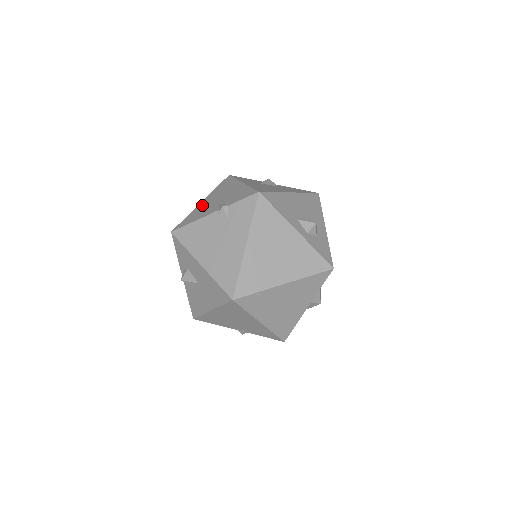
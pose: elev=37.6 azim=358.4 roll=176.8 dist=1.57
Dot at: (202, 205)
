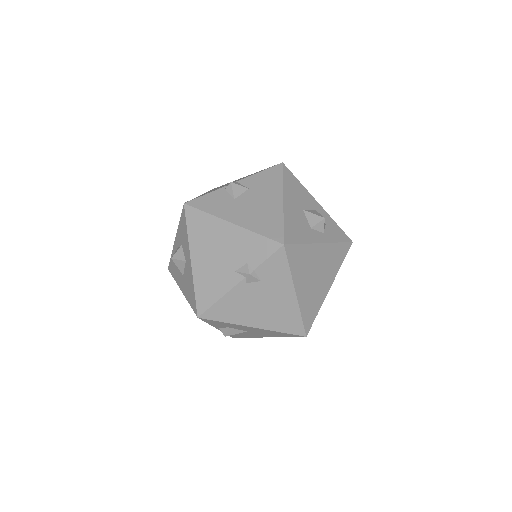
Dot at: (201, 268)
